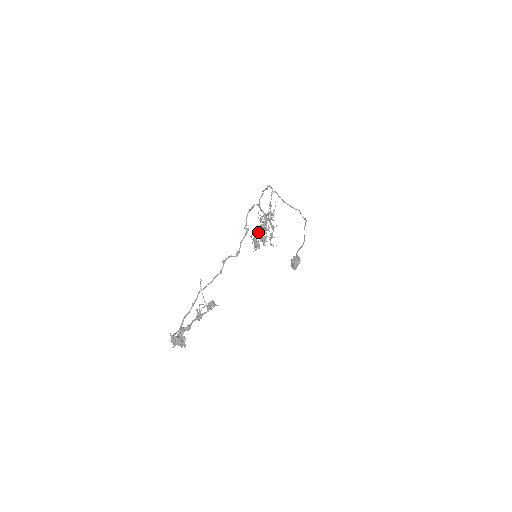
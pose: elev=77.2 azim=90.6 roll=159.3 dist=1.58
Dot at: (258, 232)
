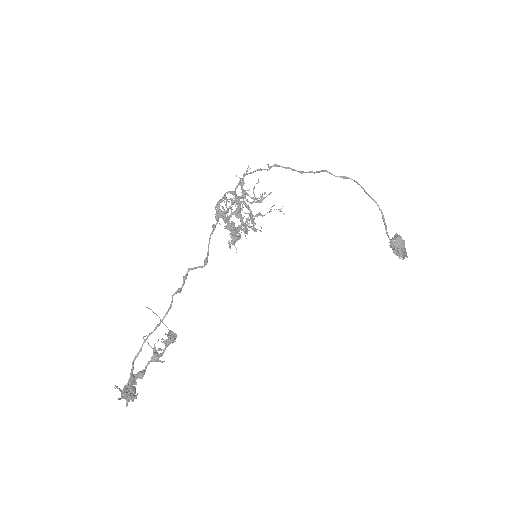
Dot at: (241, 224)
